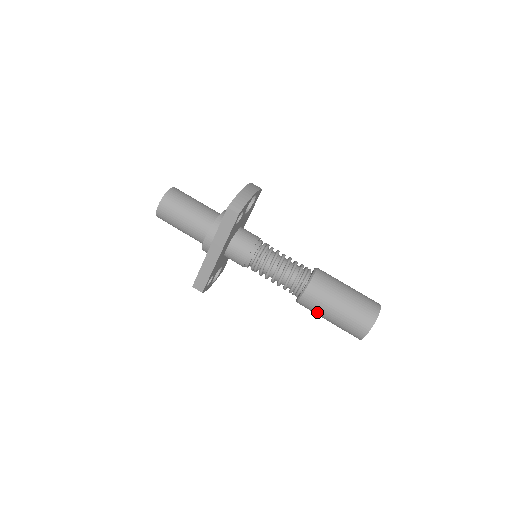
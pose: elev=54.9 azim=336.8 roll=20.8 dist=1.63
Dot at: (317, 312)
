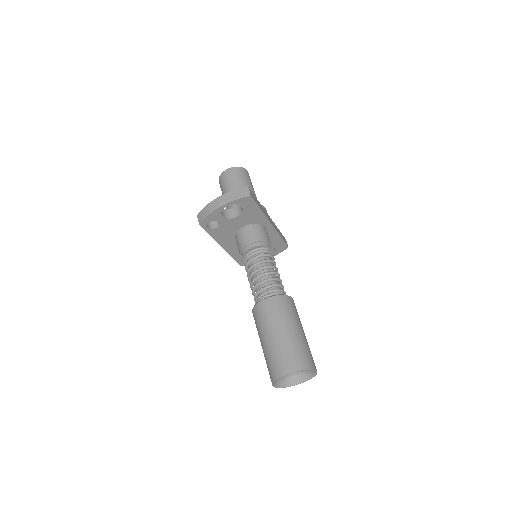
Dot at: occluded
